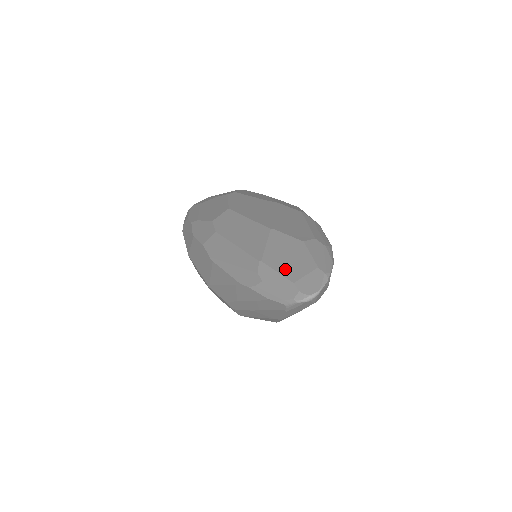
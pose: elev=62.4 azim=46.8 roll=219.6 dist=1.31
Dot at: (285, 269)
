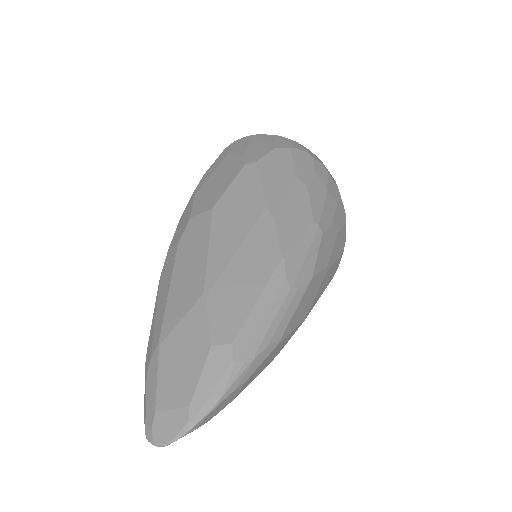
Dot at: (165, 381)
